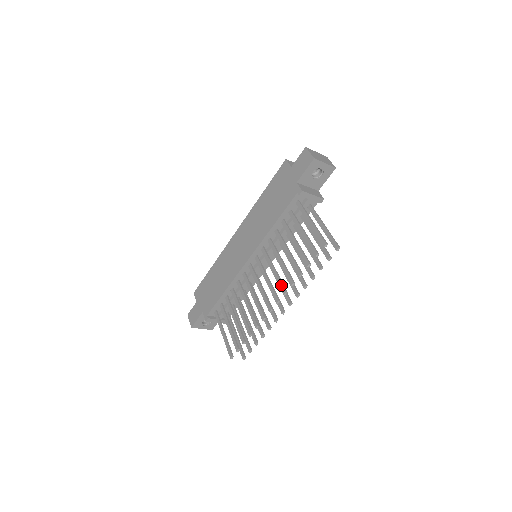
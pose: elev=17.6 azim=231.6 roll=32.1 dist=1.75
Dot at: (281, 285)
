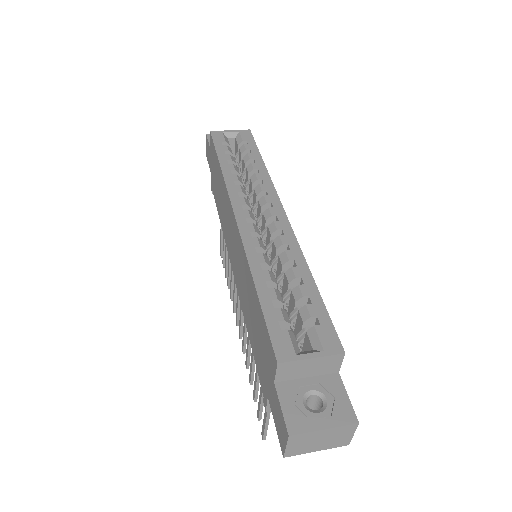
Dot at: (243, 344)
